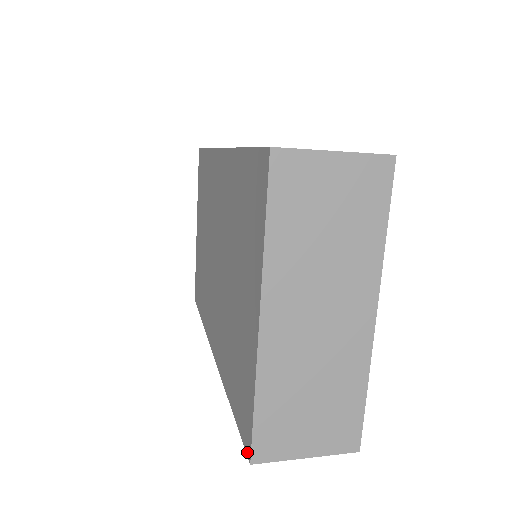
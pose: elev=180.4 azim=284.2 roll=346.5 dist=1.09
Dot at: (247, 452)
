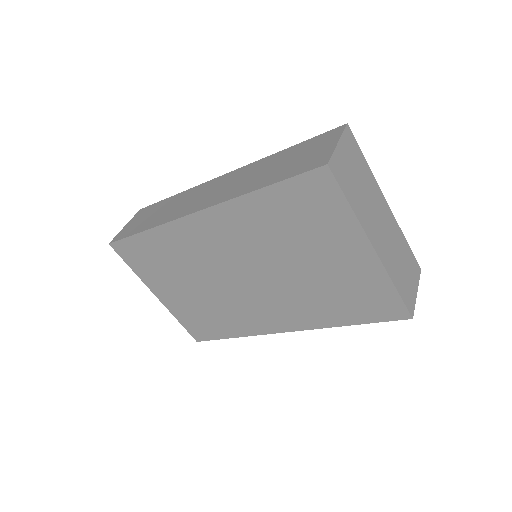
Dot at: (404, 318)
